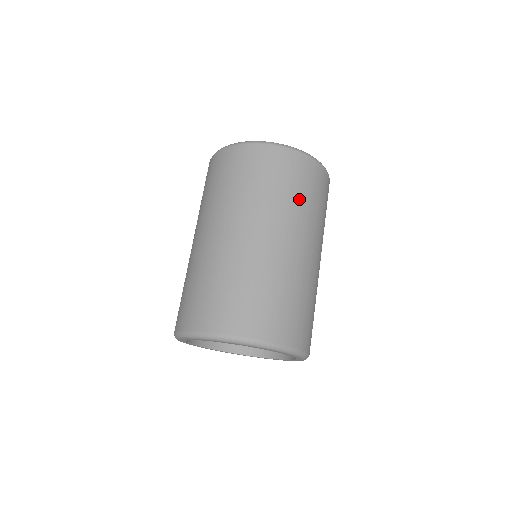
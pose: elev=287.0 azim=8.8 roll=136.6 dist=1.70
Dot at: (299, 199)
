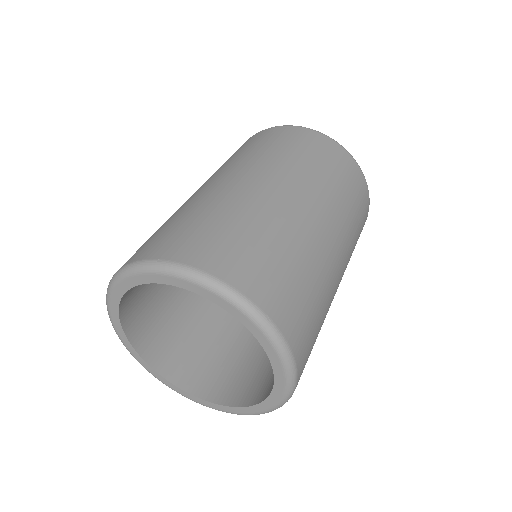
Dot at: (355, 226)
